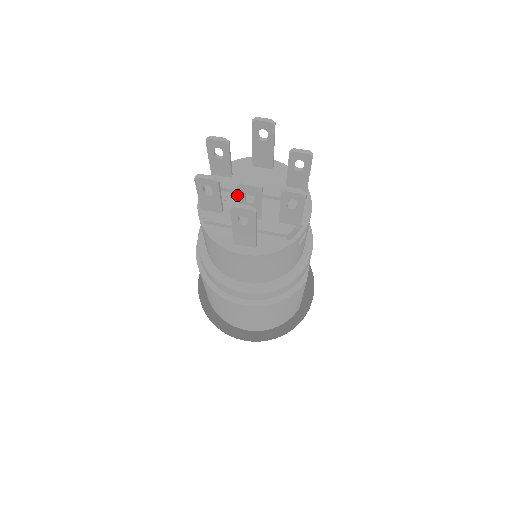
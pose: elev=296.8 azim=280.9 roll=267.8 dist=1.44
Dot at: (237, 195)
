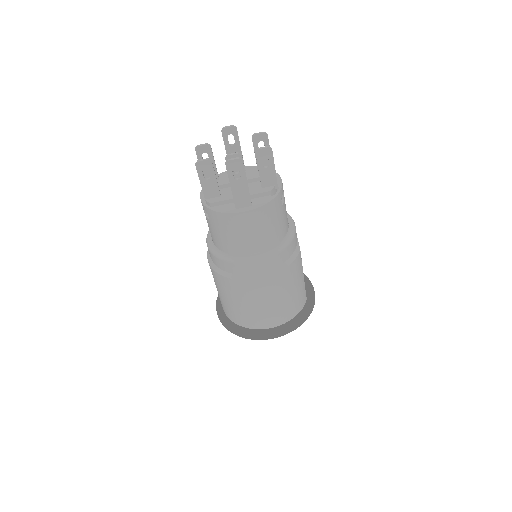
Dot at: (227, 188)
